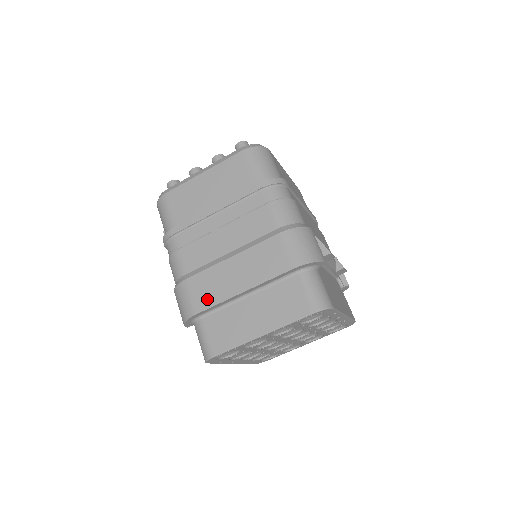
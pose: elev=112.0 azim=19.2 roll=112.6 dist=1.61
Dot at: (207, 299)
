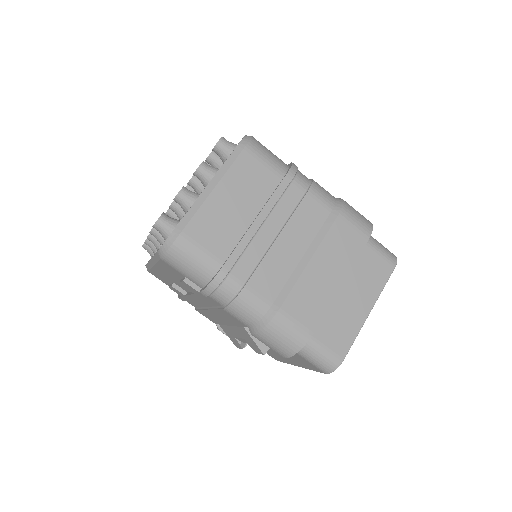
Dot at: (314, 313)
